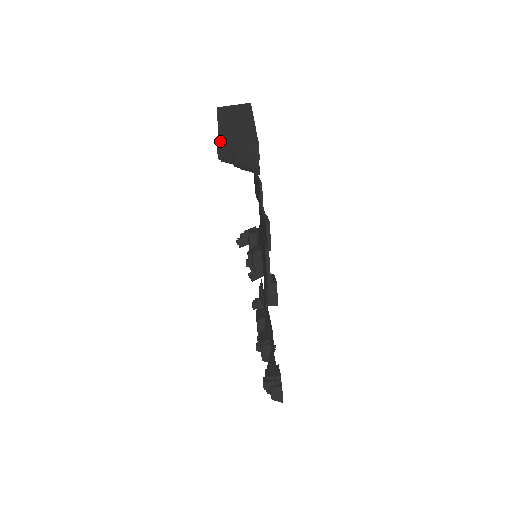
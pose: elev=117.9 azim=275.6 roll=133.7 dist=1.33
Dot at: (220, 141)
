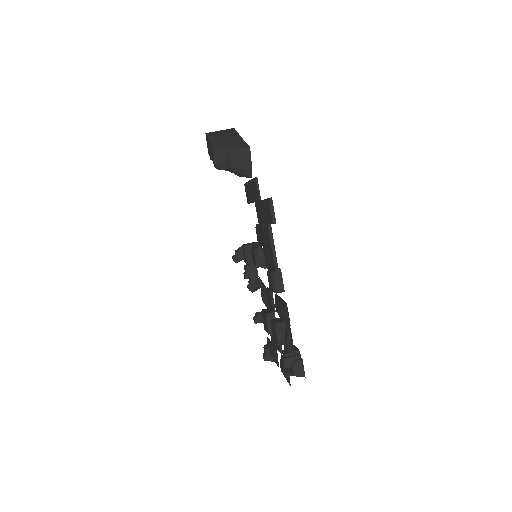
Dot at: (215, 149)
